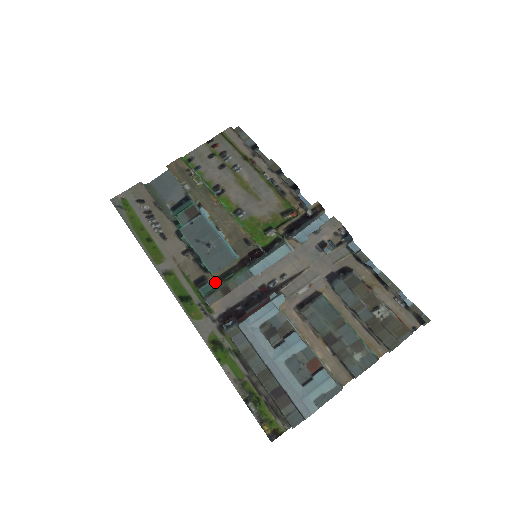
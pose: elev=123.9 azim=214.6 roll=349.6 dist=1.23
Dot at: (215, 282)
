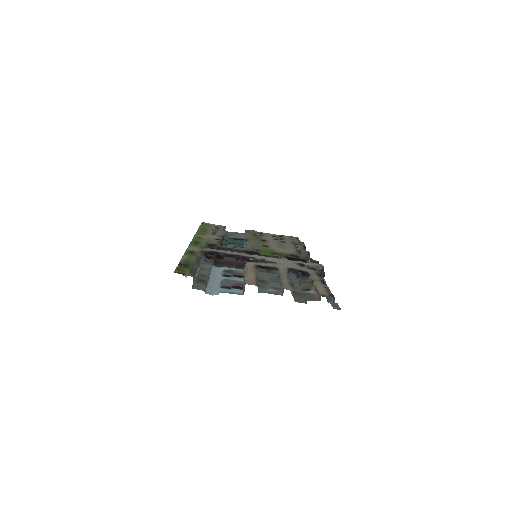
Dot at: (220, 248)
